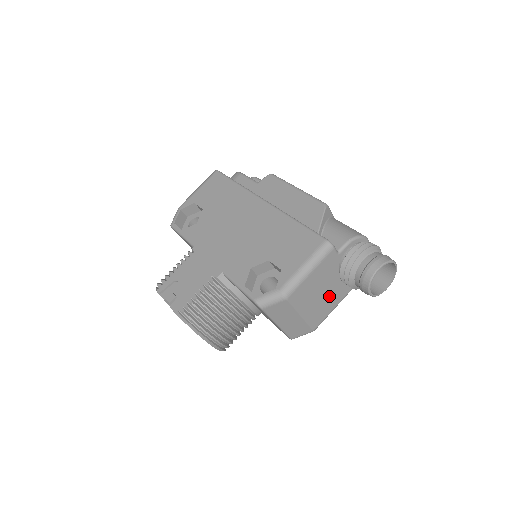
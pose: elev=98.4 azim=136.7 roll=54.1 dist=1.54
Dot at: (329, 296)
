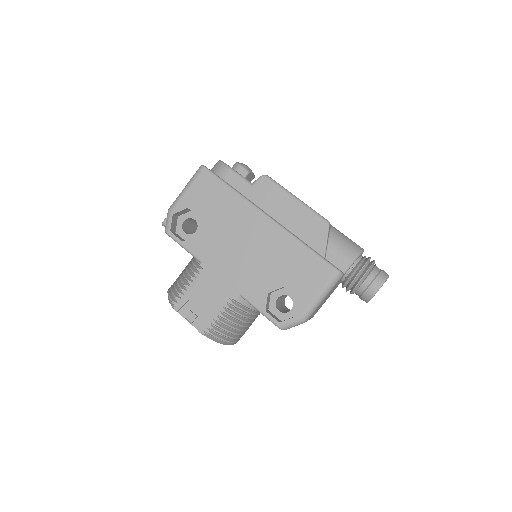
Dot at: occluded
